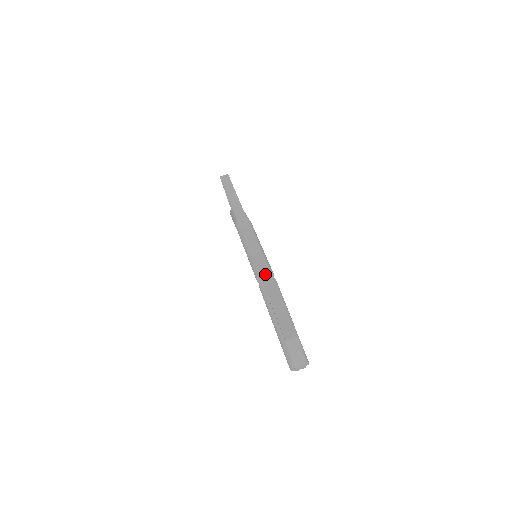
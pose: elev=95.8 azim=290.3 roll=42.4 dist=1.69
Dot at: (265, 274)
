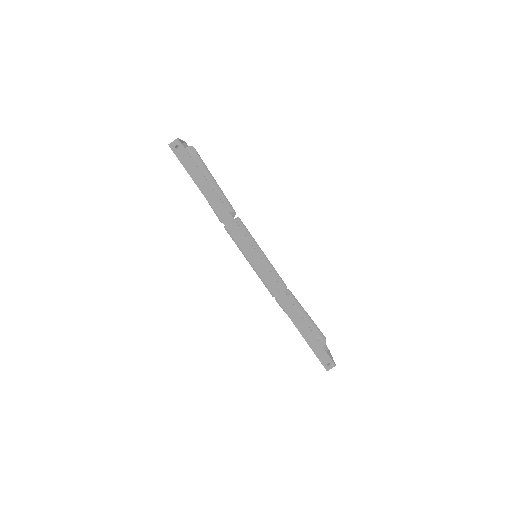
Dot at: (288, 307)
